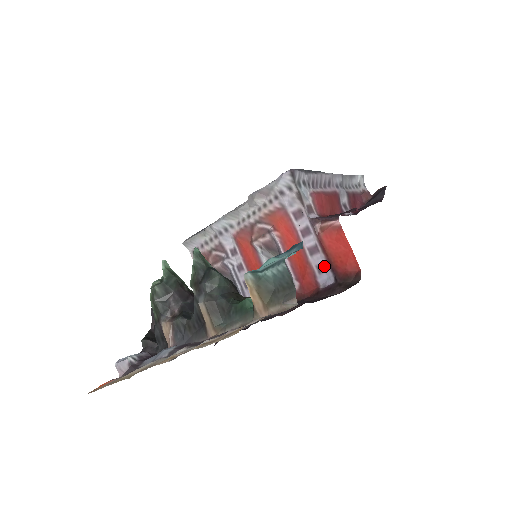
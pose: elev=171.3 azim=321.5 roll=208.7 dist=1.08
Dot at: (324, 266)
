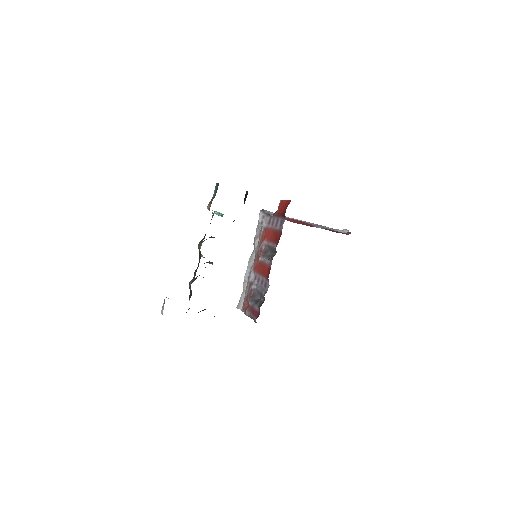
Dot at: (281, 222)
